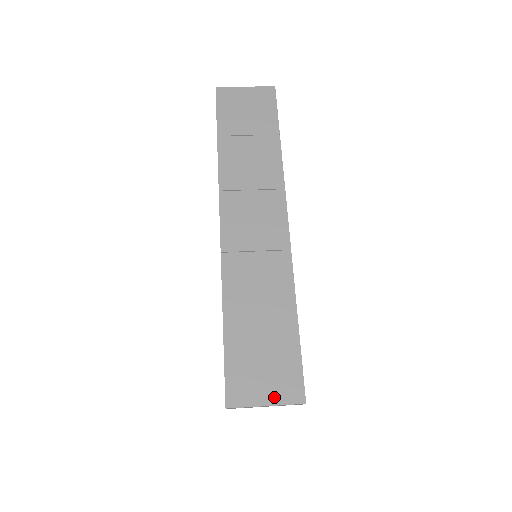
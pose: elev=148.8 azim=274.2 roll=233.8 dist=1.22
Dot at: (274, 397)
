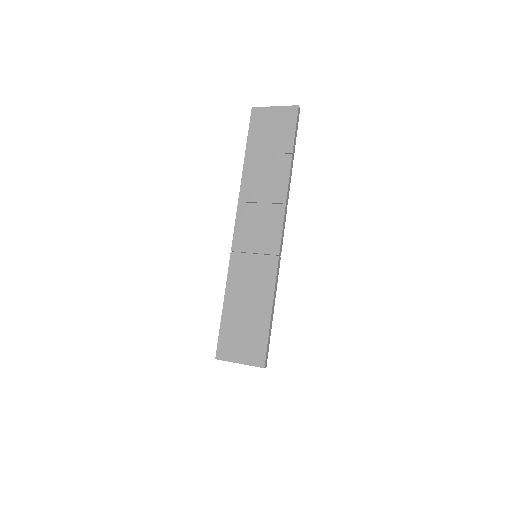
Dot at: (245, 359)
